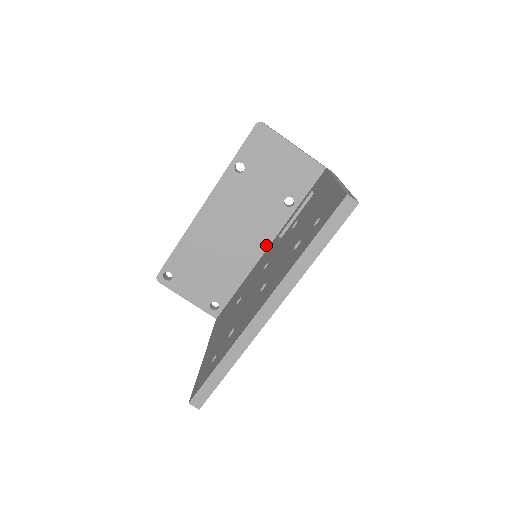
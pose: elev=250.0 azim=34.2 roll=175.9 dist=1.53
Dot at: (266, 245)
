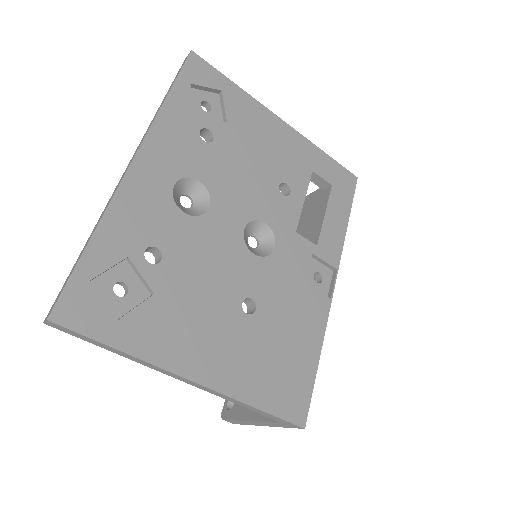
Dot at: occluded
